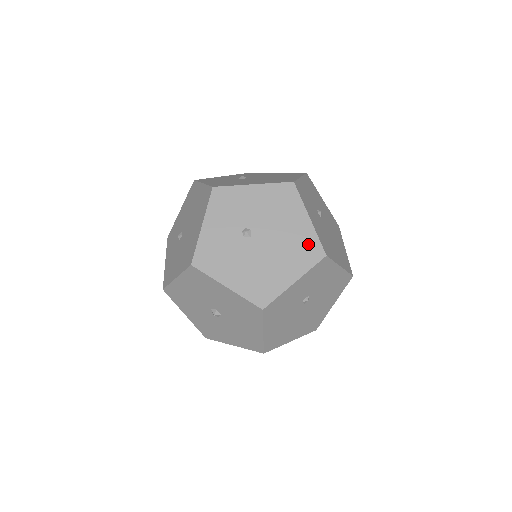
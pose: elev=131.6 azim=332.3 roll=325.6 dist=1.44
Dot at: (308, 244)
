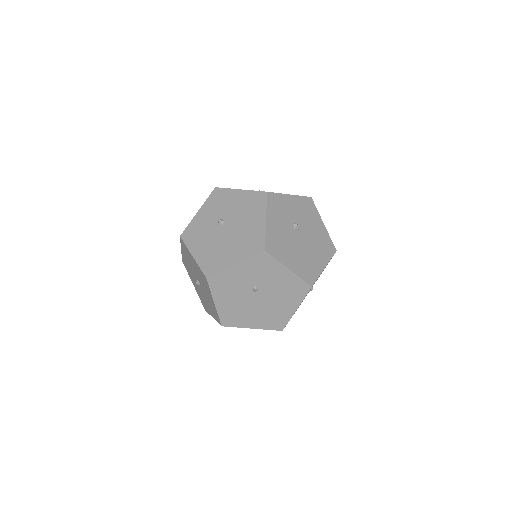
Dot at: (256, 239)
